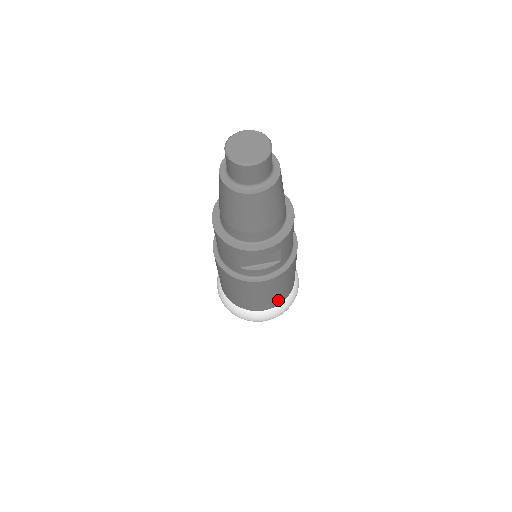
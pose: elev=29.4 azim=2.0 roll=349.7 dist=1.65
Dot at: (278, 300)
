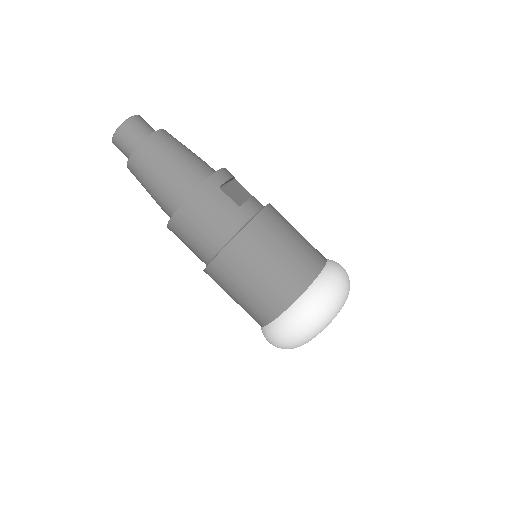
Dot at: occluded
